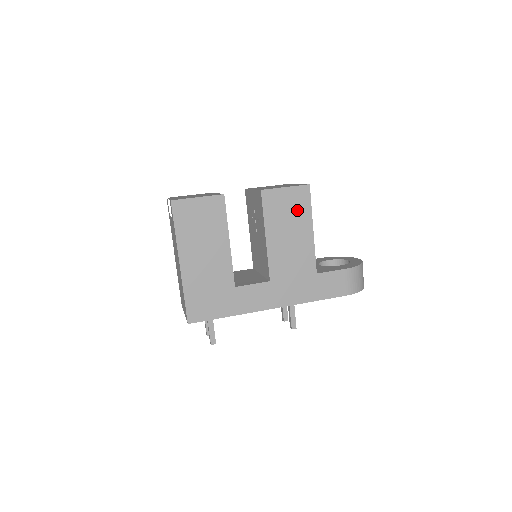
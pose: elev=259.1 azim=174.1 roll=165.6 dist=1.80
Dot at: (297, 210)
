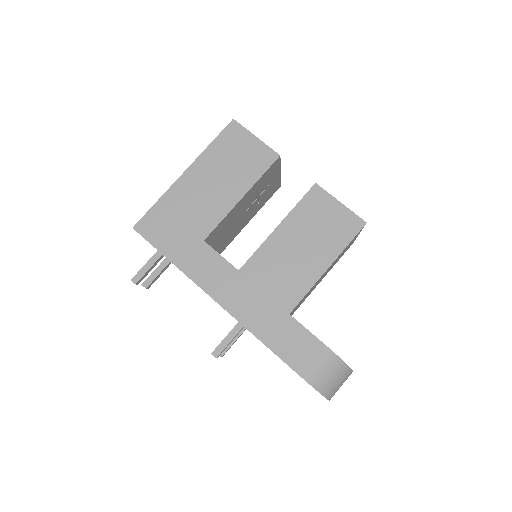
Dot at: (331, 233)
